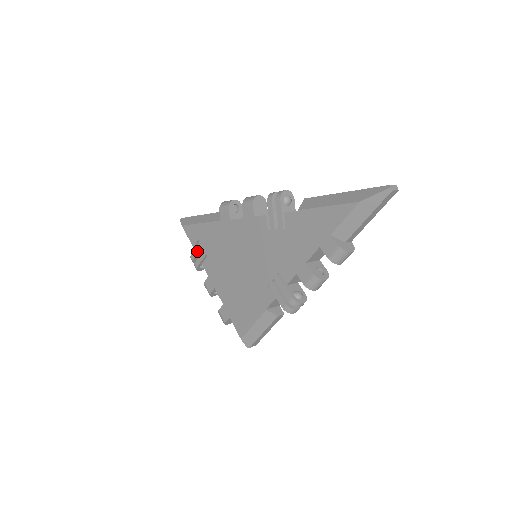
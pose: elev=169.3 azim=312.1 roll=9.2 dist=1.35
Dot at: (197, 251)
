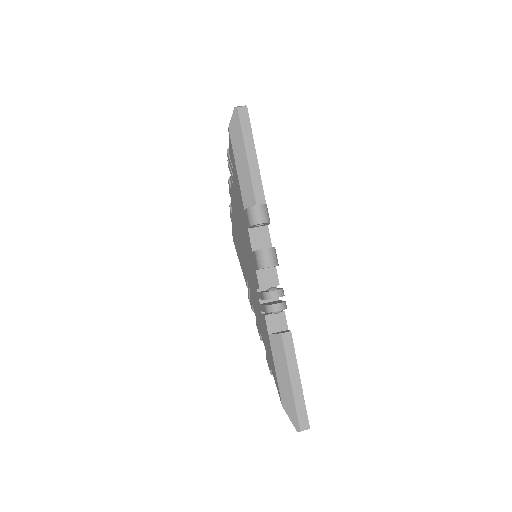
Dot at: (230, 165)
